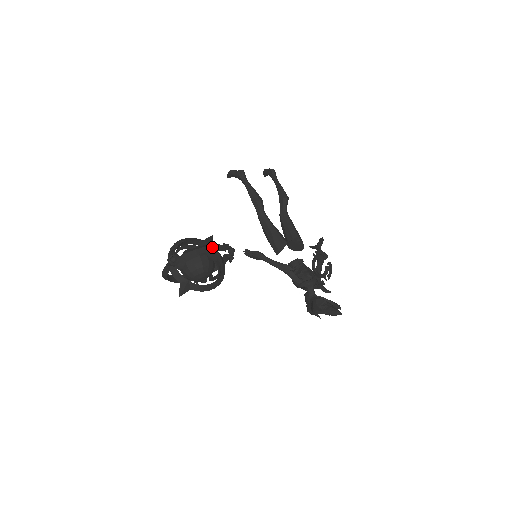
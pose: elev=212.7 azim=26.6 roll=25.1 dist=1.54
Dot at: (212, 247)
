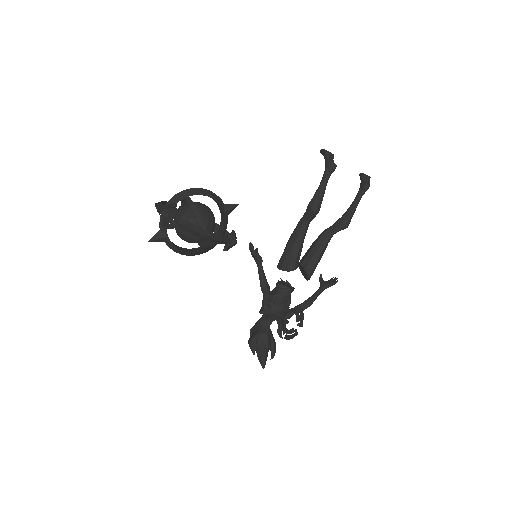
Dot at: (209, 238)
